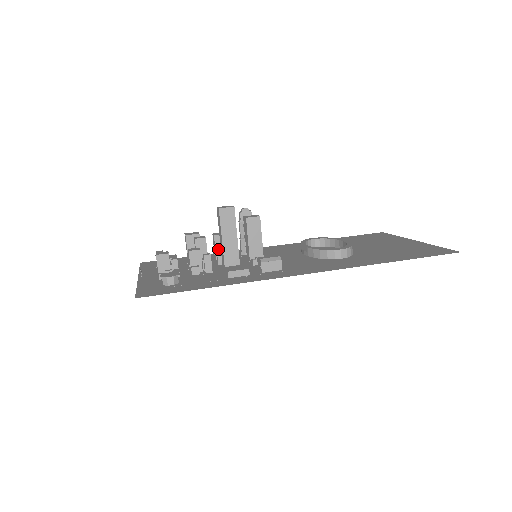
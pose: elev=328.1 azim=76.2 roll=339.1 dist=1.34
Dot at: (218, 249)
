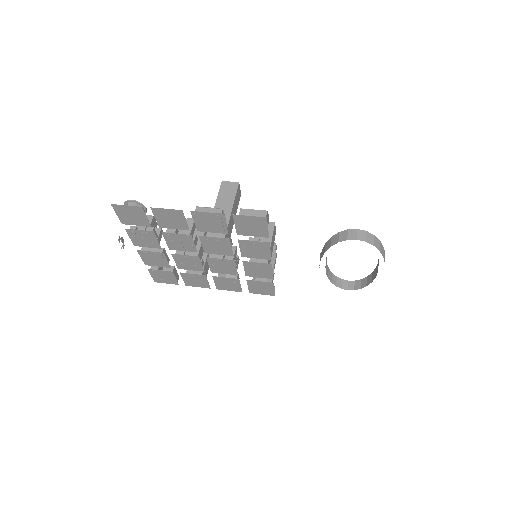
Dot at: occluded
